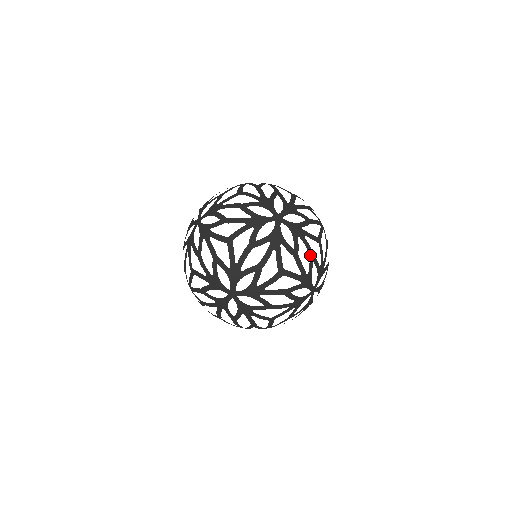
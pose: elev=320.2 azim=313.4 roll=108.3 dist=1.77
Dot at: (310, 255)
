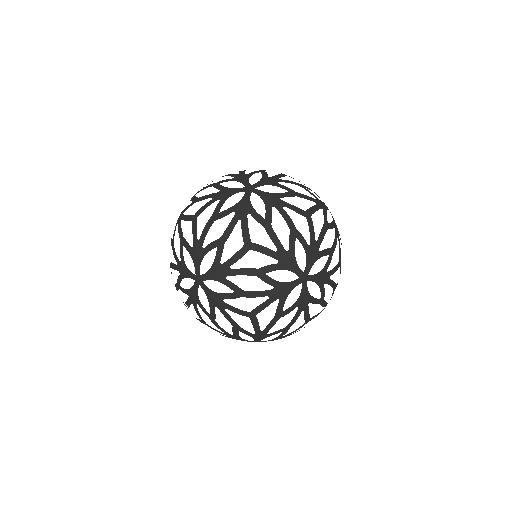
Dot at: (290, 228)
